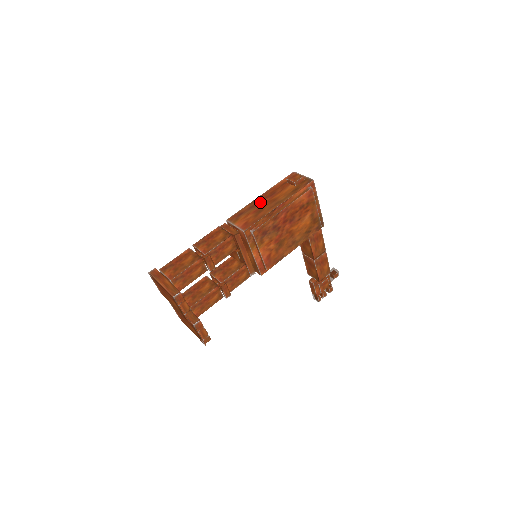
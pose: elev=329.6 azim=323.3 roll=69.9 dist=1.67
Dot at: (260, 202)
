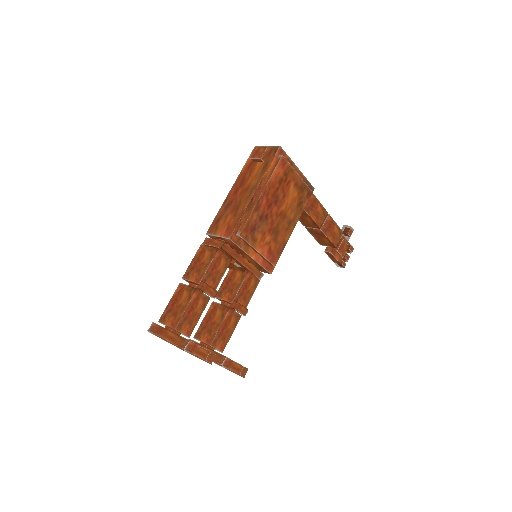
Dot at: (233, 197)
